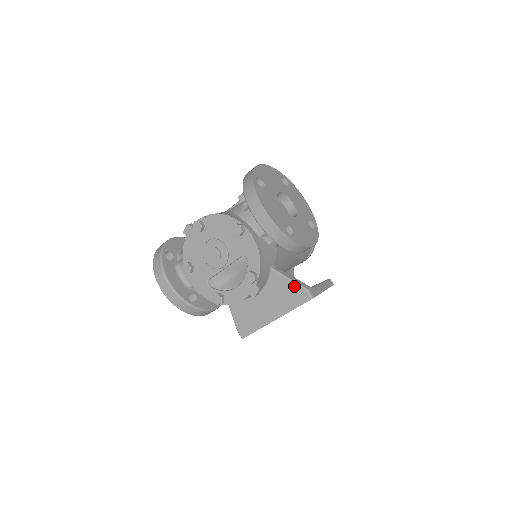
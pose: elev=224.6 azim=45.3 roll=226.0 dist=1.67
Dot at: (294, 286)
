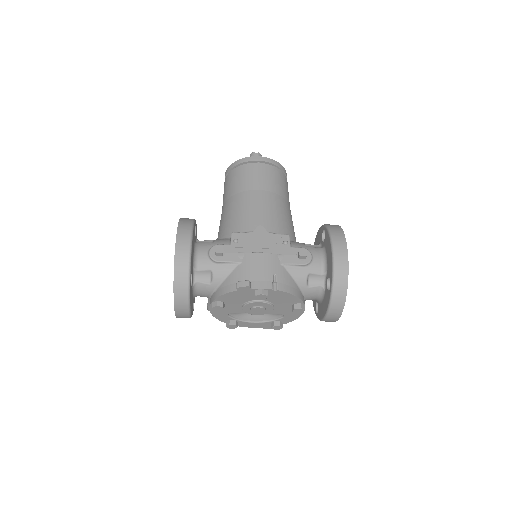
Dot at: occluded
